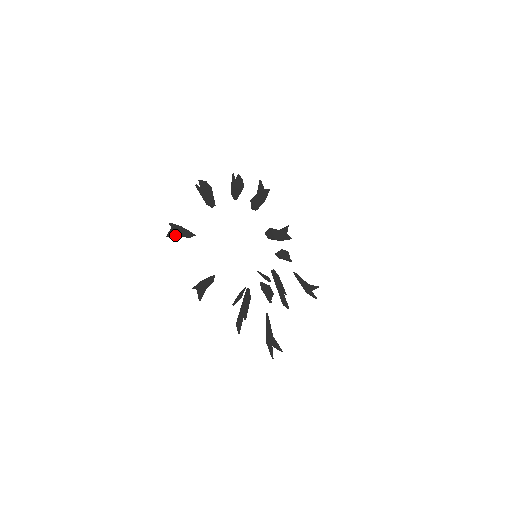
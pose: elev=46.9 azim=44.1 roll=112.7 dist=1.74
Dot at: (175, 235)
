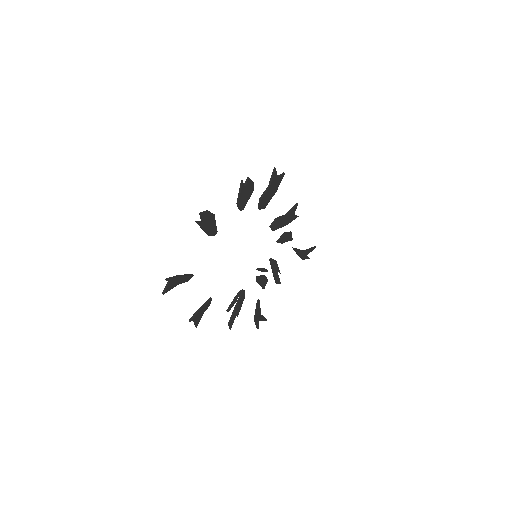
Dot at: (172, 288)
